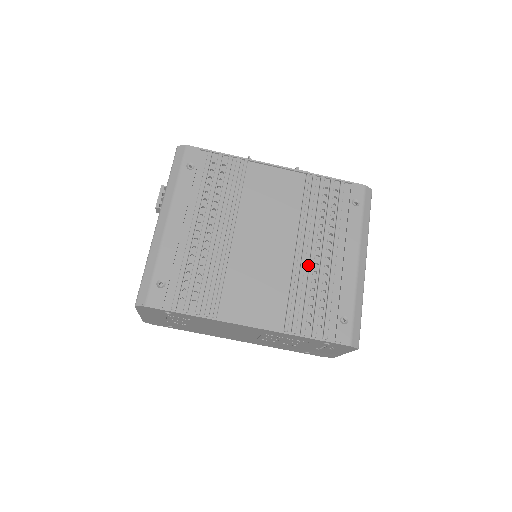
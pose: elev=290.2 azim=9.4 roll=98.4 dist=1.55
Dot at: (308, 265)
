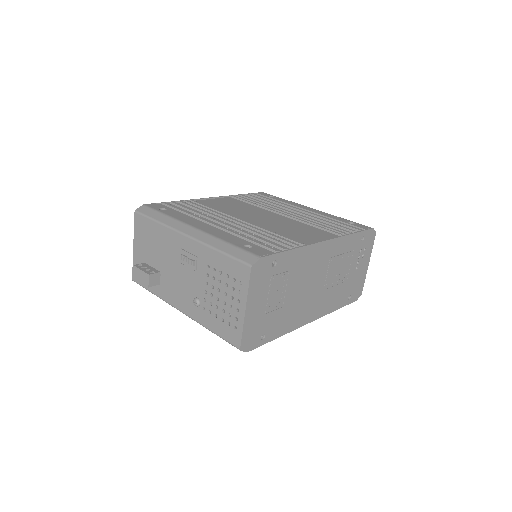
Dot at: occluded
